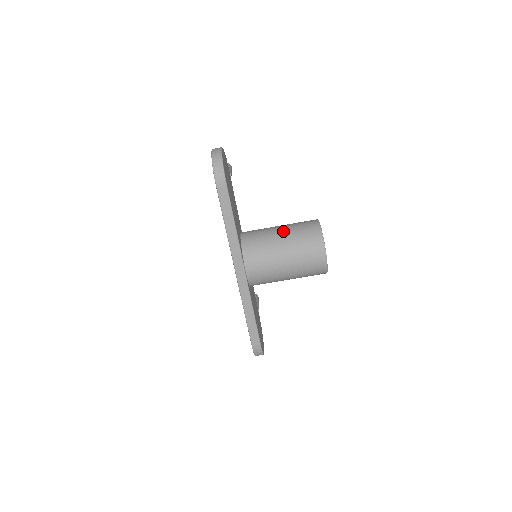
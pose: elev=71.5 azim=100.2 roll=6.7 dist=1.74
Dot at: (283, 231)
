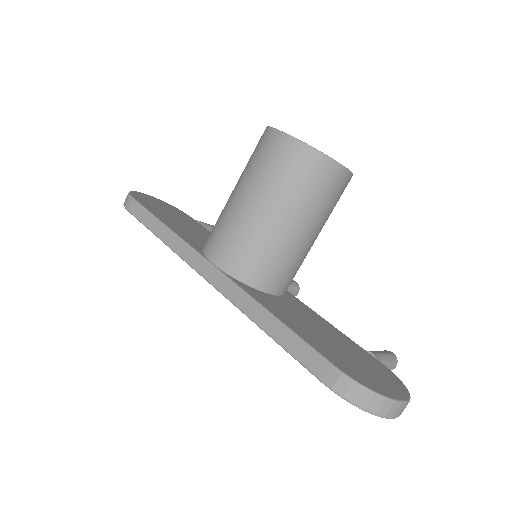
Dot at: occluded
